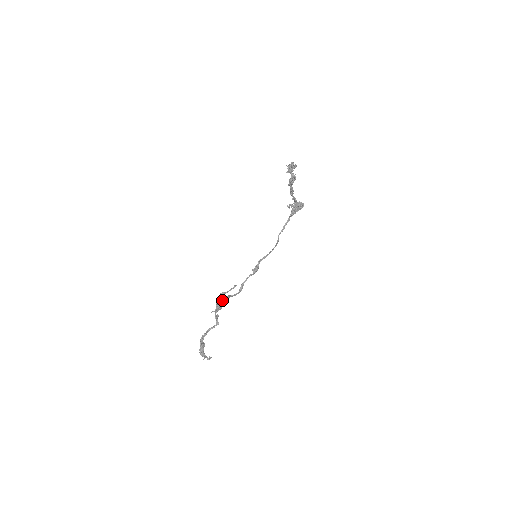
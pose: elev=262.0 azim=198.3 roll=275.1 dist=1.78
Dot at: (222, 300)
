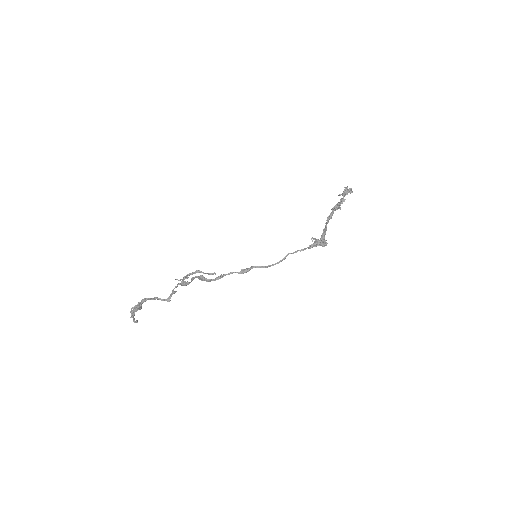
Dot at: (193, 277)
